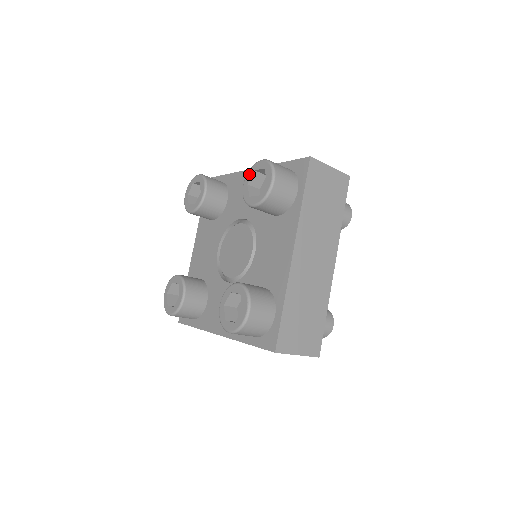
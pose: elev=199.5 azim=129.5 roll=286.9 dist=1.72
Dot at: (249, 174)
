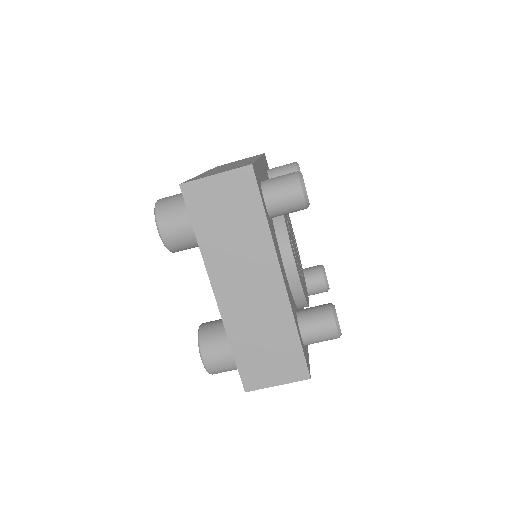
Dot at: occluded
